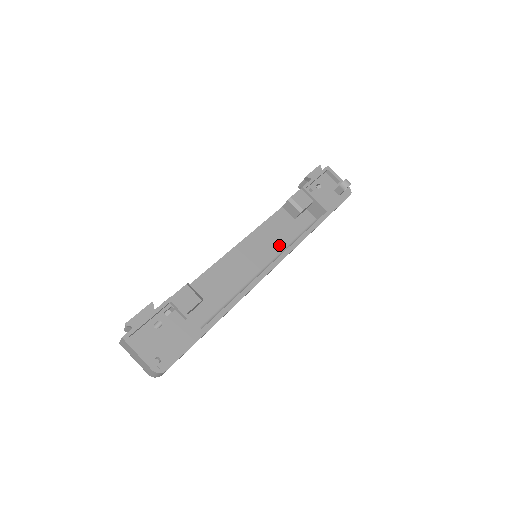
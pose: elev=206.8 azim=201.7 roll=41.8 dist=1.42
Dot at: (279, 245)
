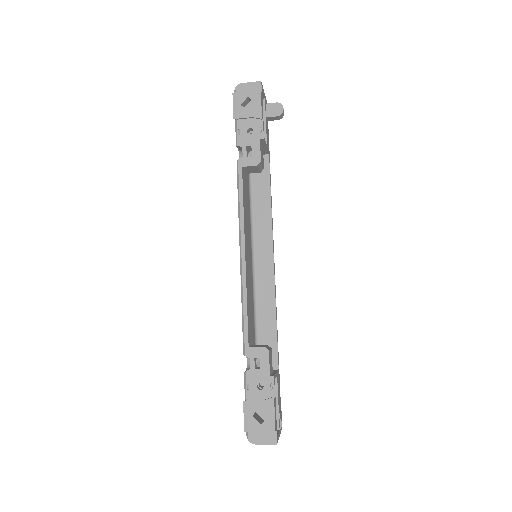
Dot at: (249, 220)
